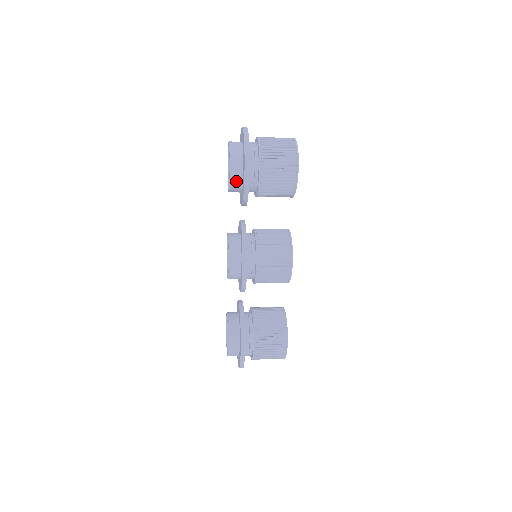
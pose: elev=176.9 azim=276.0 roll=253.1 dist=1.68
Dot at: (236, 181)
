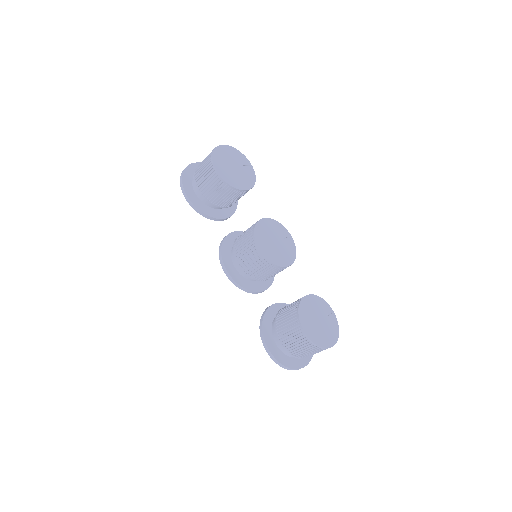
Dot at: occluded
